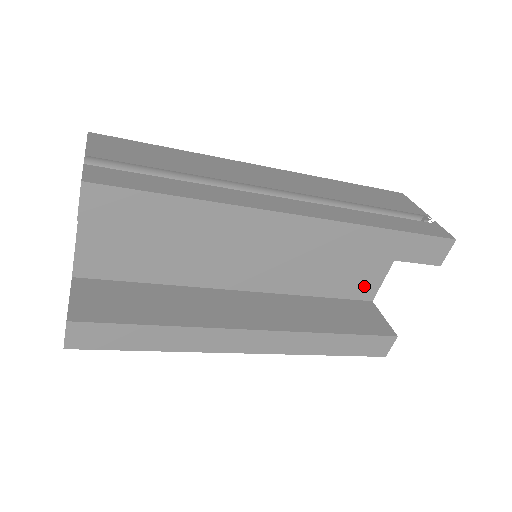
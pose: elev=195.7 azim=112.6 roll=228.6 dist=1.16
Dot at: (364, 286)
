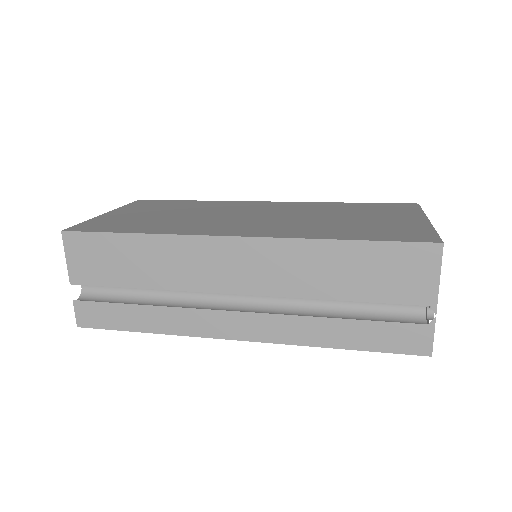
Dot at: occluded
